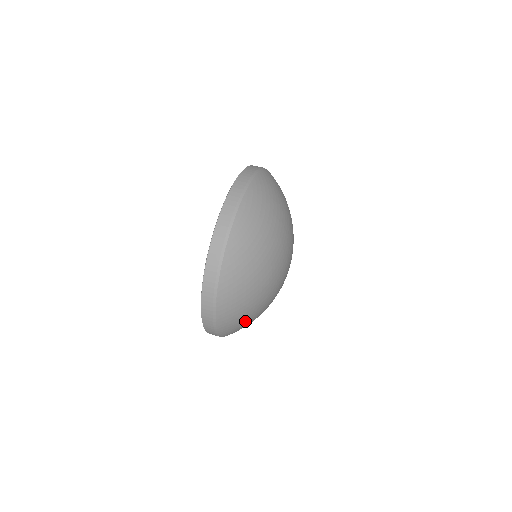
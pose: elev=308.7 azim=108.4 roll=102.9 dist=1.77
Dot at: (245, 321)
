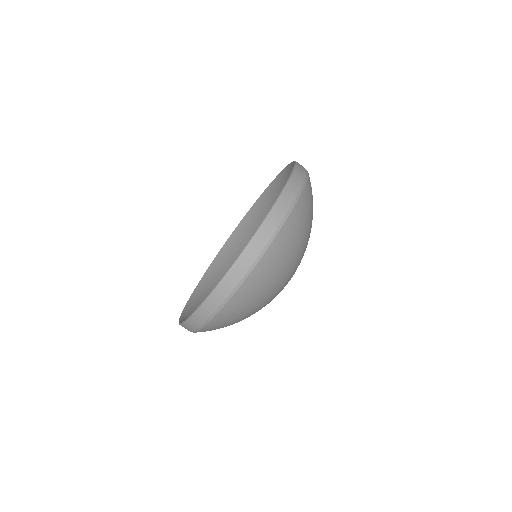
Dot at: occluded
